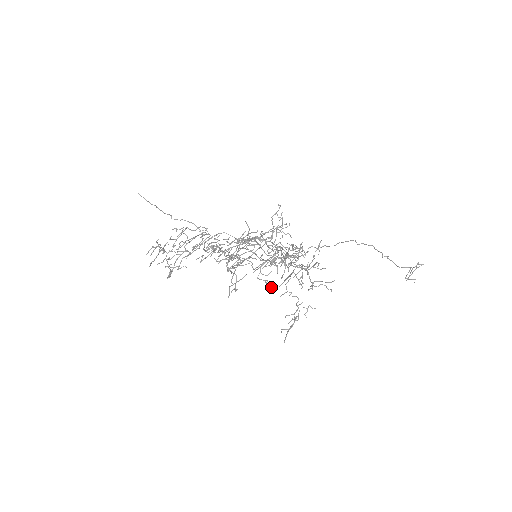
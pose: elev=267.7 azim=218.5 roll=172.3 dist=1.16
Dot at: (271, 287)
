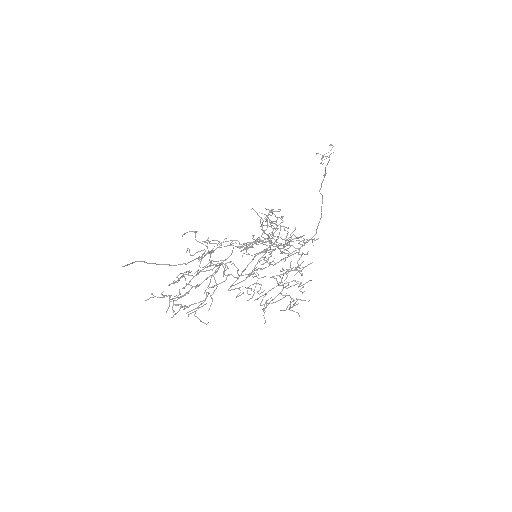
Dot at: occluded
